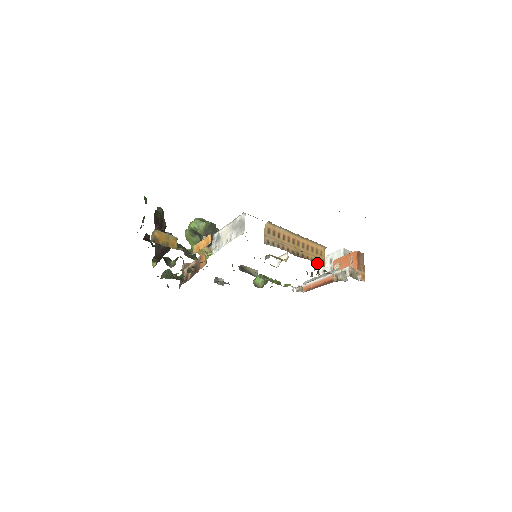
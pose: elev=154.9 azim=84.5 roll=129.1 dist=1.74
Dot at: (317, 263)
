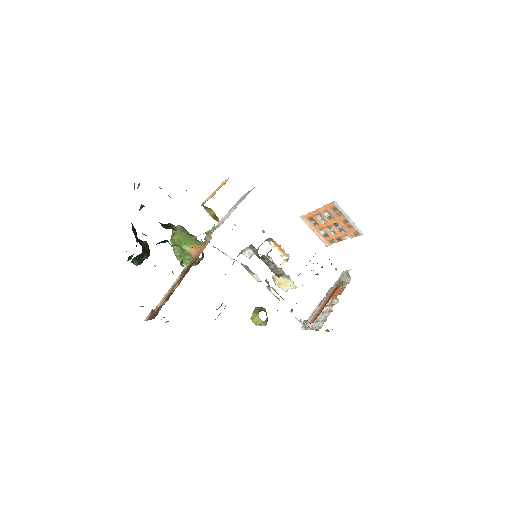
Dot at: occluded
